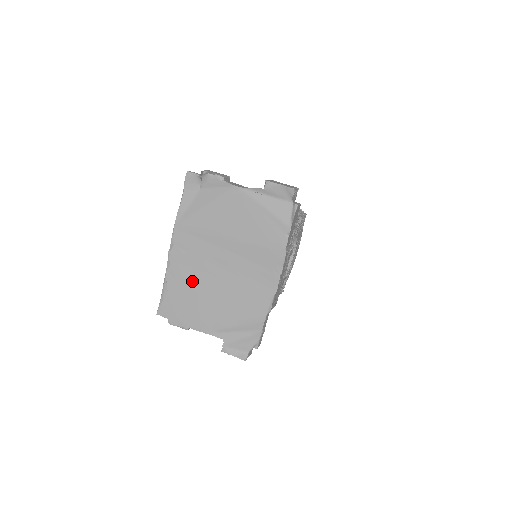
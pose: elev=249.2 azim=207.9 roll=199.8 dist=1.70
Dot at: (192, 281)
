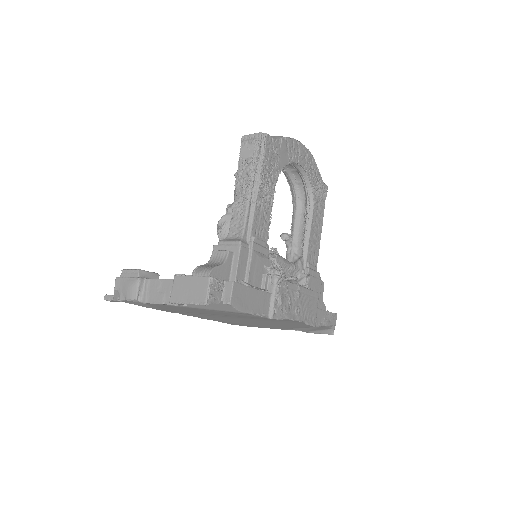
Dot at: (225, 320)
